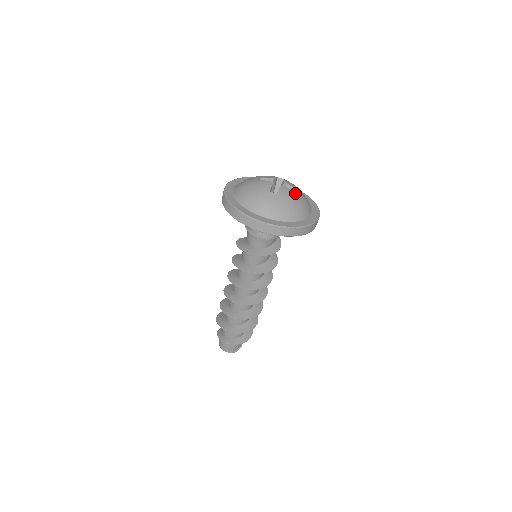
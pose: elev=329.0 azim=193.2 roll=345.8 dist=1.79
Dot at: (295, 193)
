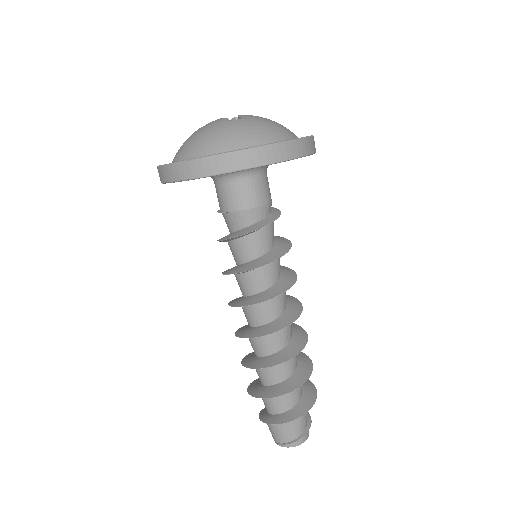
Dot at: (230, 121)
